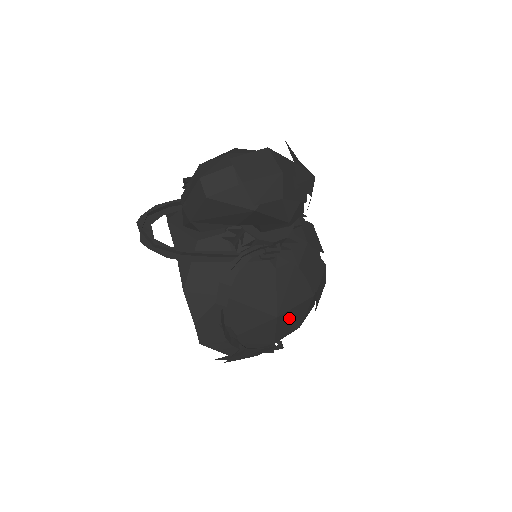
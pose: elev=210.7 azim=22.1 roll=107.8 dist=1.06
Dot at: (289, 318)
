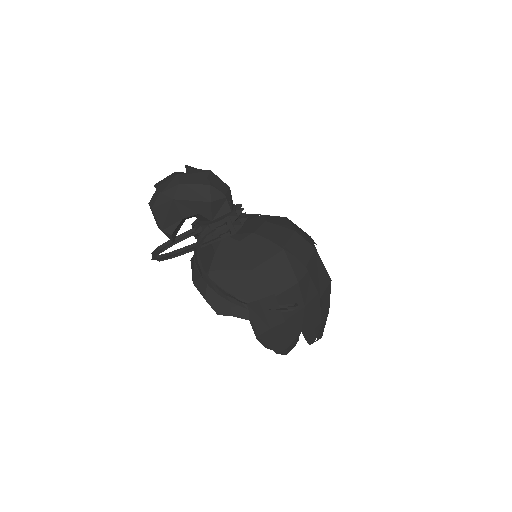
Dot at: (271, 272)
